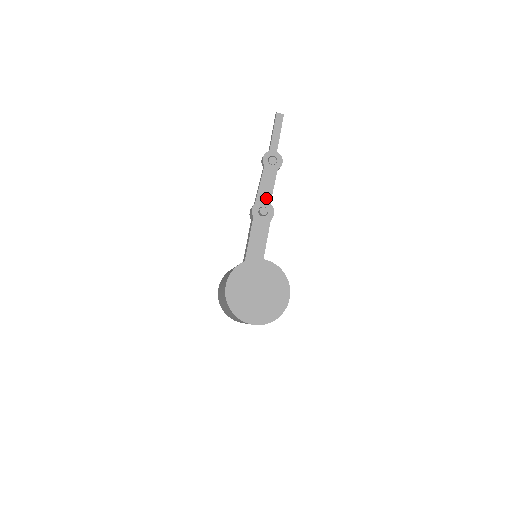
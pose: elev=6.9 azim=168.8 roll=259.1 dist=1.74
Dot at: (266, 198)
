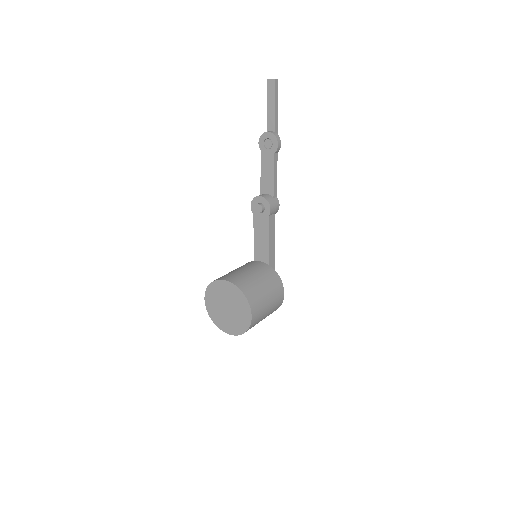
Dot at: (269, 188)
